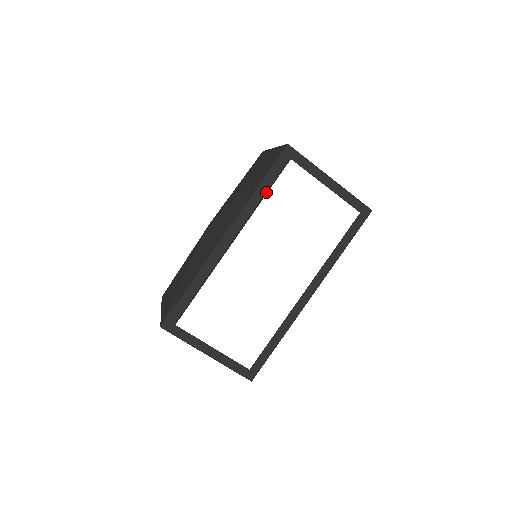
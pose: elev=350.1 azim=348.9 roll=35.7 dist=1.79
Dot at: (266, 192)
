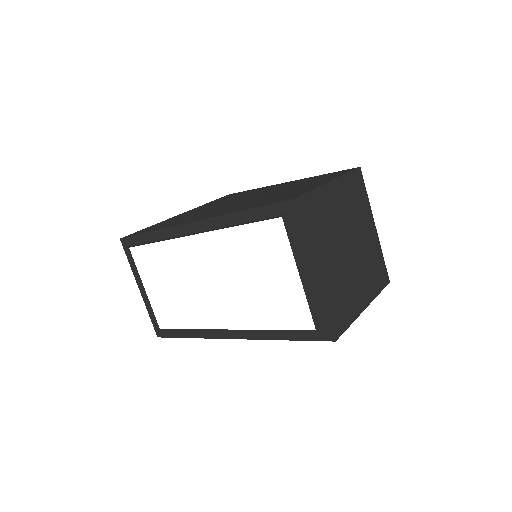
Dot at: (244, 223)
